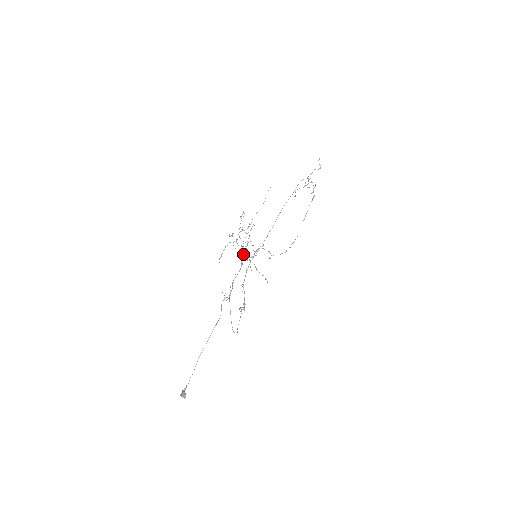
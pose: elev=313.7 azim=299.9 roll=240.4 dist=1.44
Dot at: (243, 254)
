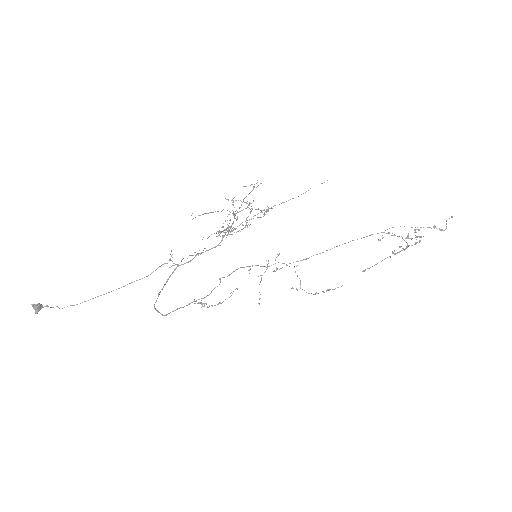
Dot at: (225, 230)
